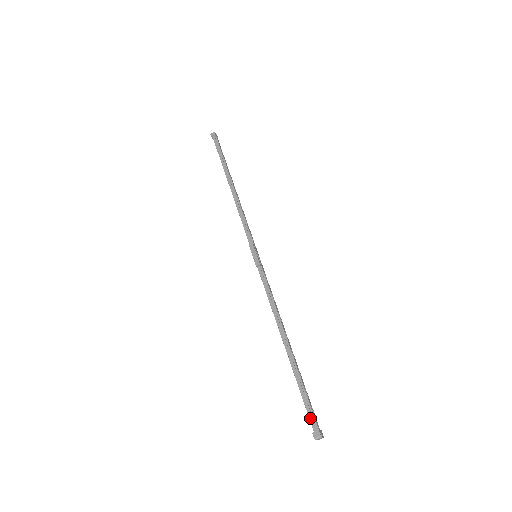
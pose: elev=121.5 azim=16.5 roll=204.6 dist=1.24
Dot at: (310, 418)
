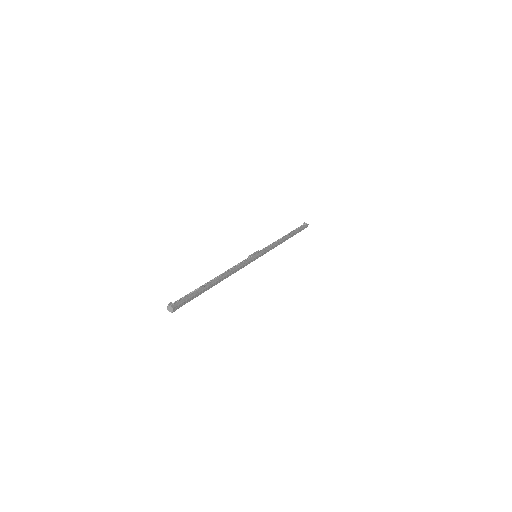
Dot at: (178, 301)
